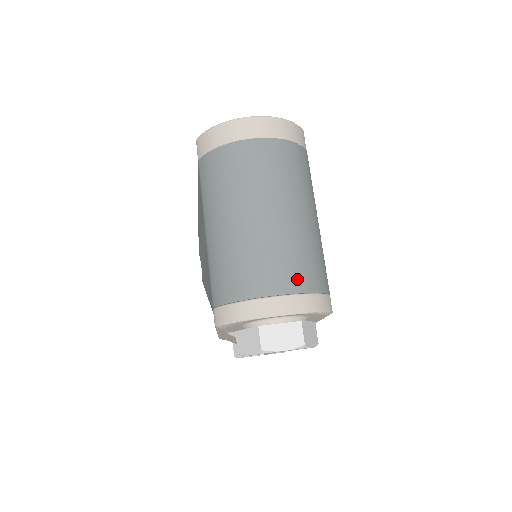
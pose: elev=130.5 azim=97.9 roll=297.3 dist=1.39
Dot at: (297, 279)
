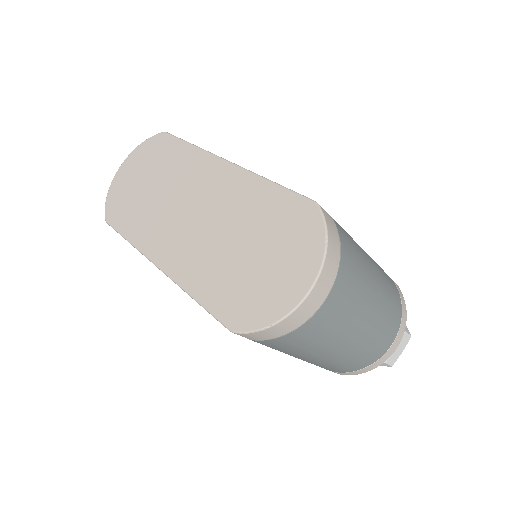
Dot at: (396, 322)
